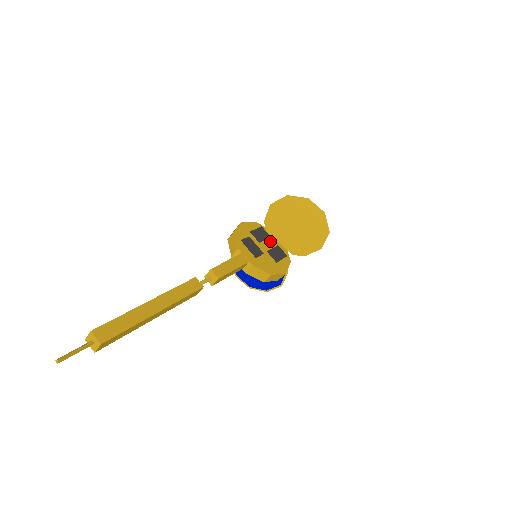
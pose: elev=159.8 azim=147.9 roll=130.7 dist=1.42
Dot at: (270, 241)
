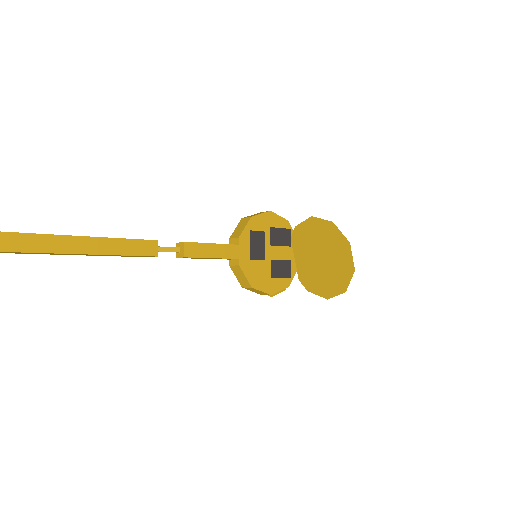
Dot at: (285, 250)
